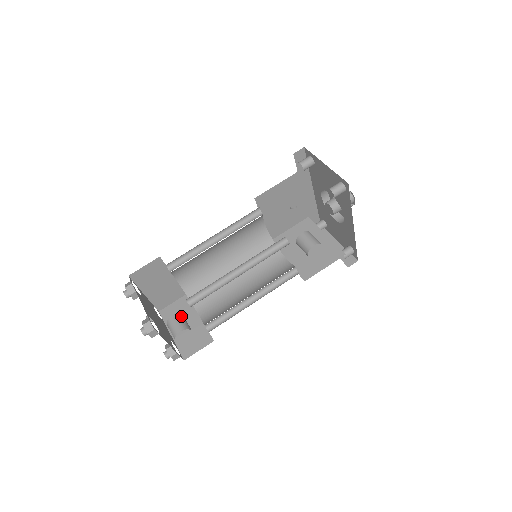
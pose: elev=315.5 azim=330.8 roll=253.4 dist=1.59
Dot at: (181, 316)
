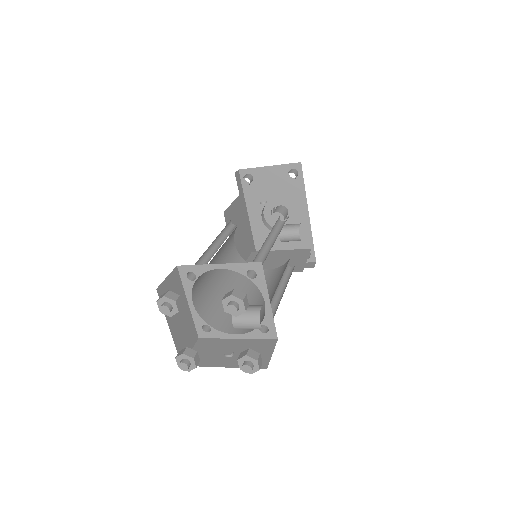
Dot at: occluded
